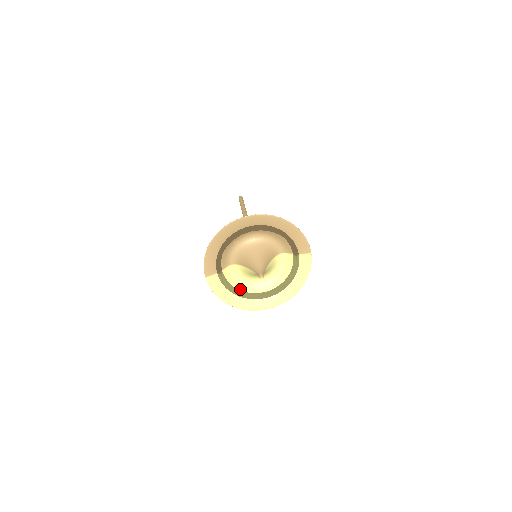
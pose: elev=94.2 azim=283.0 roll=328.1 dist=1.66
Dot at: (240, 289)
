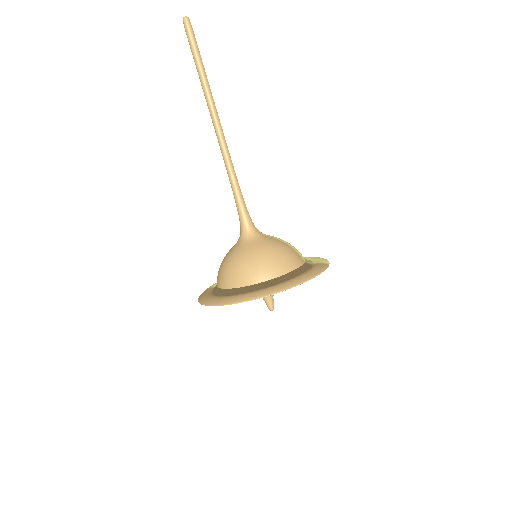
Dot at: occluded
